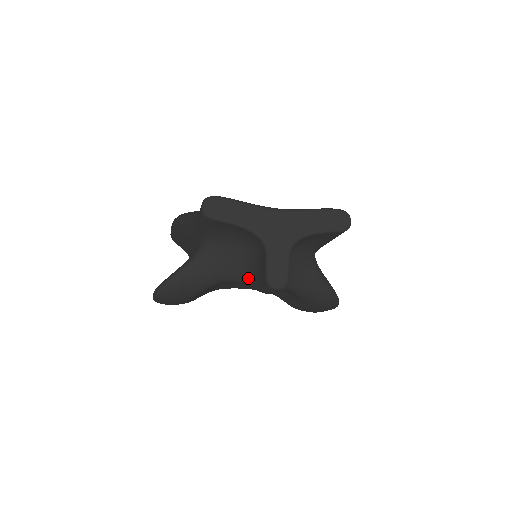
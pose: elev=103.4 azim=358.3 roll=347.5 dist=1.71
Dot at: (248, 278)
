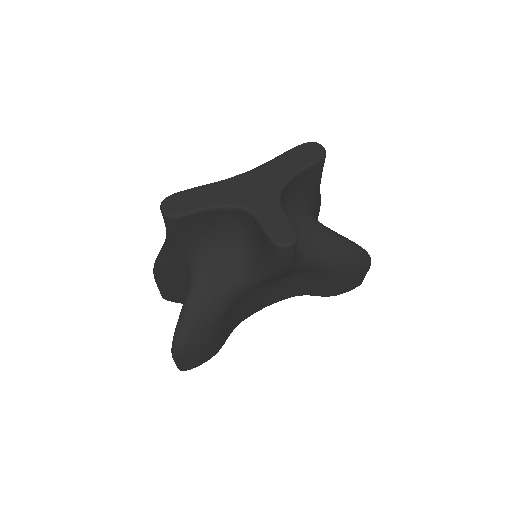
Dot at: (257, 269)
